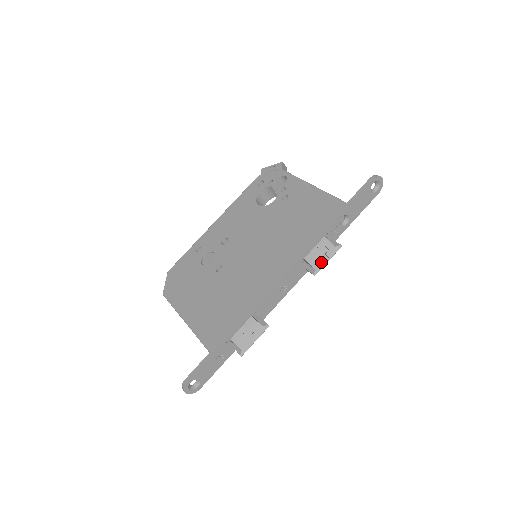
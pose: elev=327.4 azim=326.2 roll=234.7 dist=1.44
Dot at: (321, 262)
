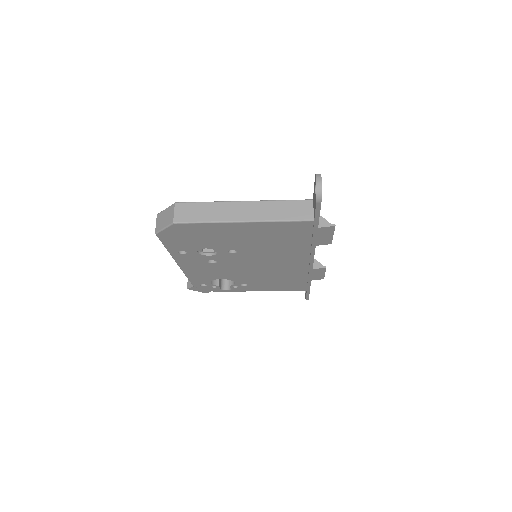
Dot at: occluded
